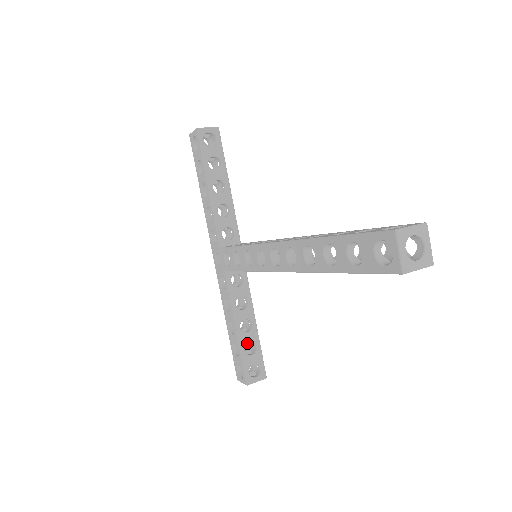
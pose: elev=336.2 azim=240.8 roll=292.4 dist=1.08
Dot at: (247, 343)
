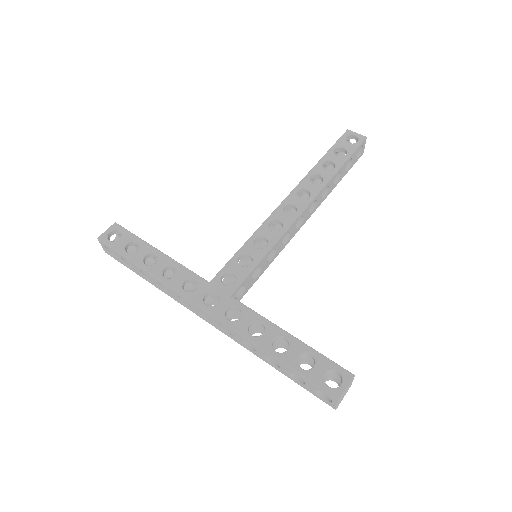
Dot at: (298, 378)
